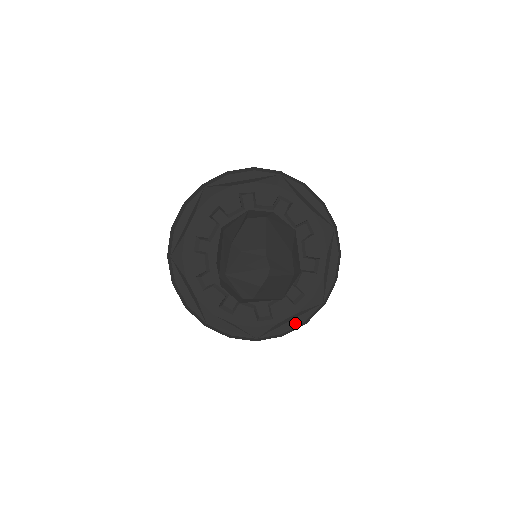
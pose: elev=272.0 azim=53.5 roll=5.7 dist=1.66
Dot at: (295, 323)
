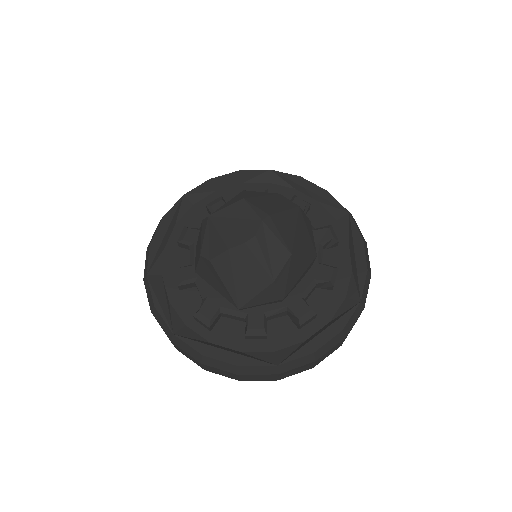
Dot at: (227, 357)
